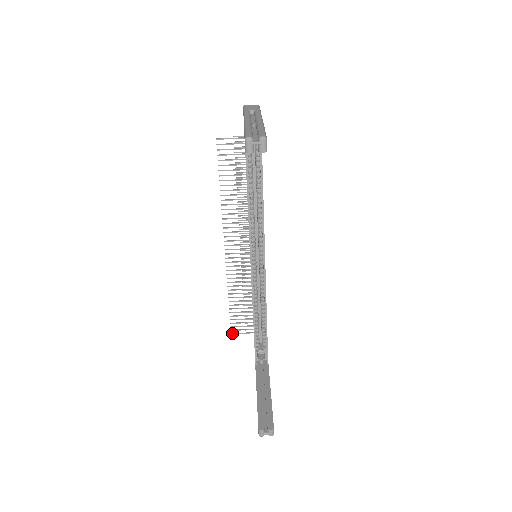
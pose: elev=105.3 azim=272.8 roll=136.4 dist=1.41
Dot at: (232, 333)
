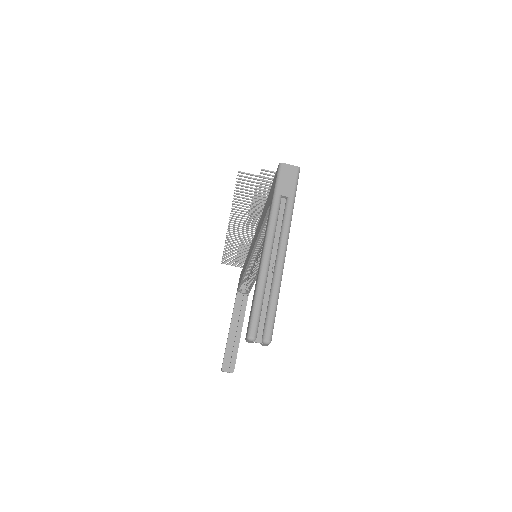
Dot at: (222, 263)
